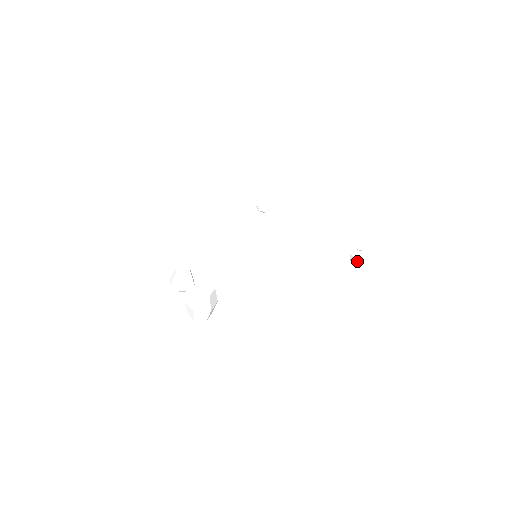
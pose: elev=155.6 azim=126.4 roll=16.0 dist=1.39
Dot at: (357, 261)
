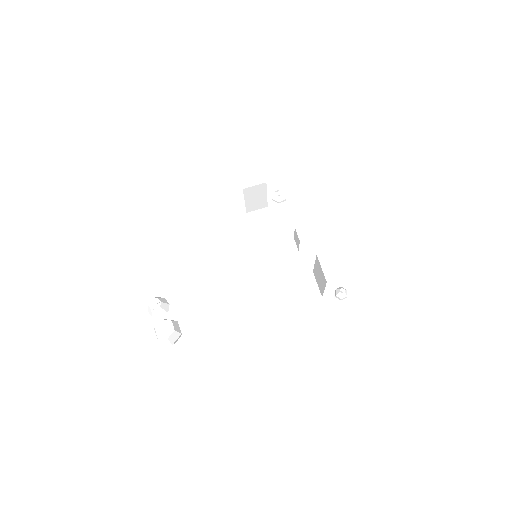
Dot at: (339, 299)
